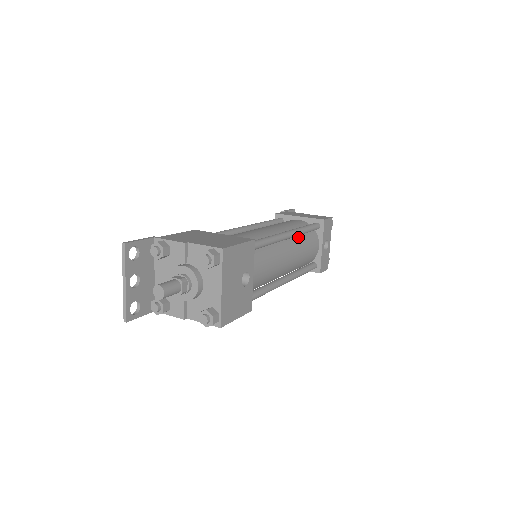
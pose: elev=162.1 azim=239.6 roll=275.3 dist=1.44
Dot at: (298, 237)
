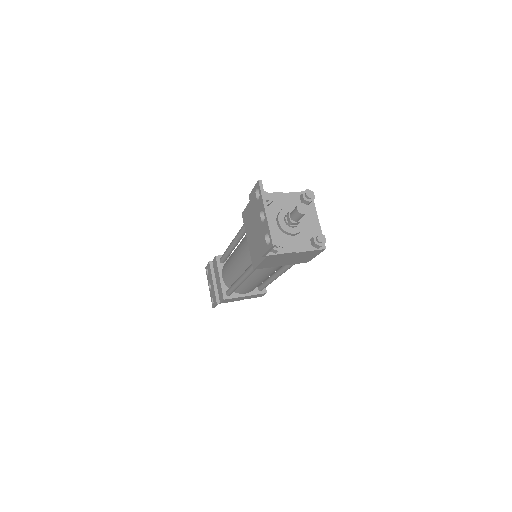
Dot at: occluded
